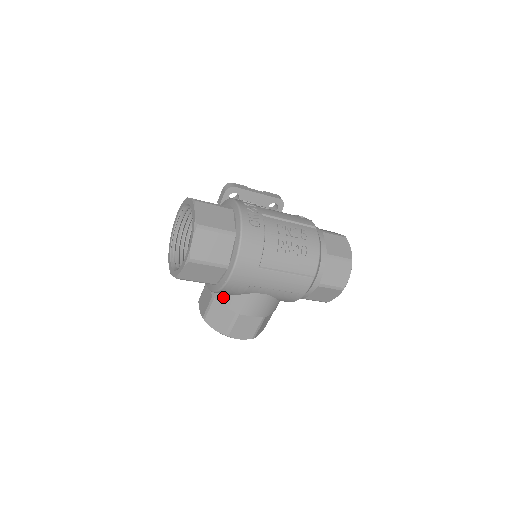
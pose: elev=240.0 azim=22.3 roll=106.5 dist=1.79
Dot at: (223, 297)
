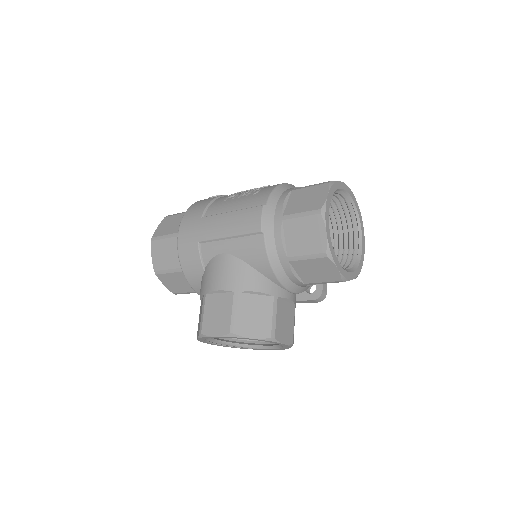
Dot at: occluded
